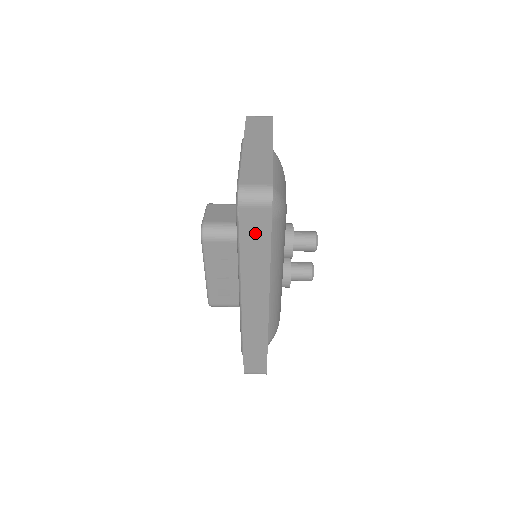
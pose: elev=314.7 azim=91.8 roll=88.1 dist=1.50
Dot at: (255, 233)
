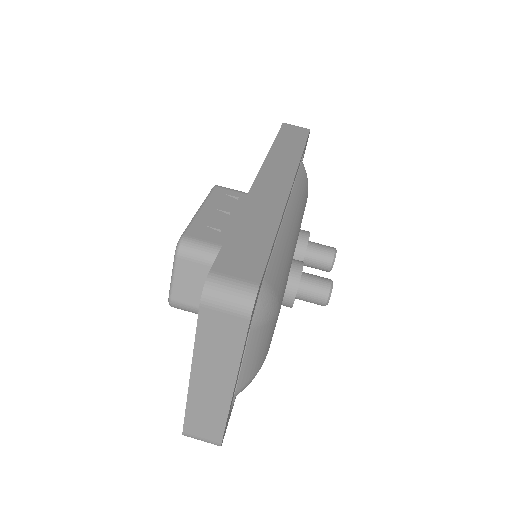
Dot at: occluded
